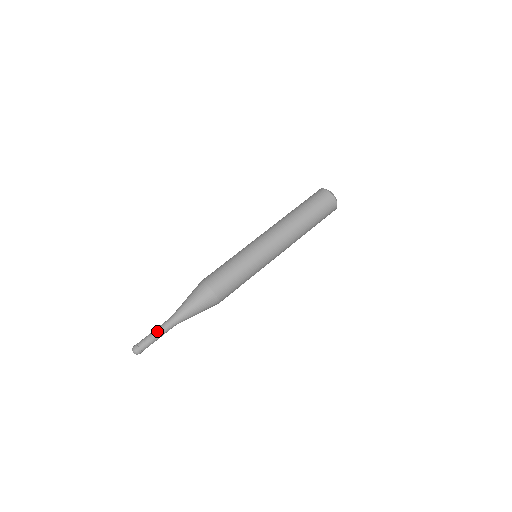
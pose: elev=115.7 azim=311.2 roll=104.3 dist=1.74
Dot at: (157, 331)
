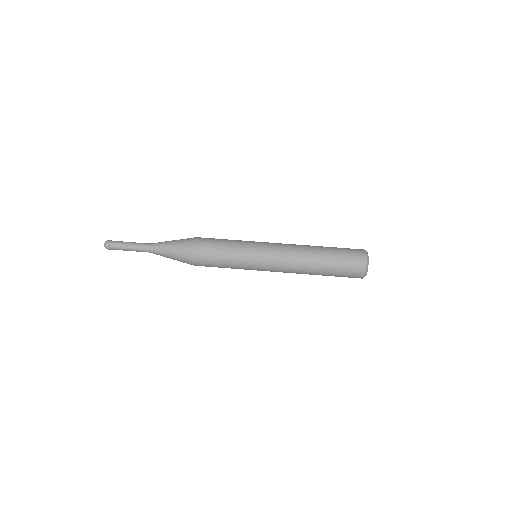
Dot at: (131, 245)
